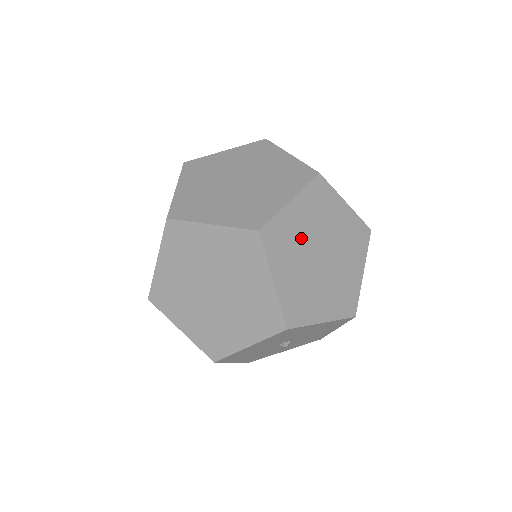
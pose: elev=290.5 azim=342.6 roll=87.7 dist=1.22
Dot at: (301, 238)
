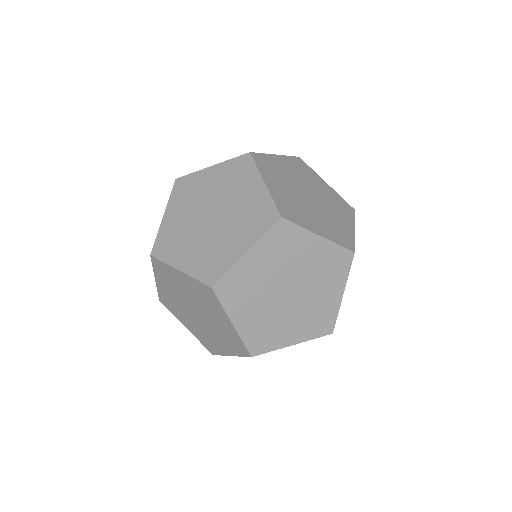
Dot at: (294, 198)
